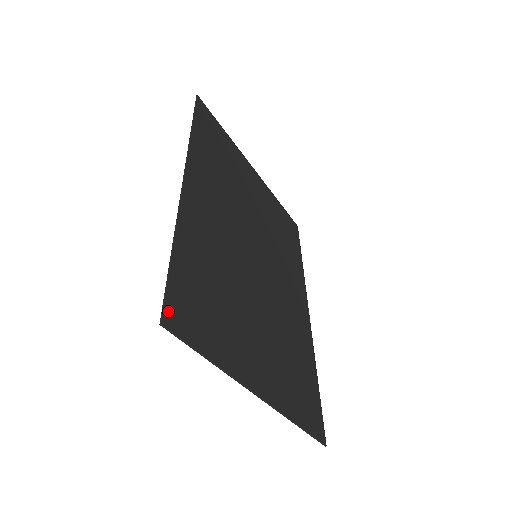
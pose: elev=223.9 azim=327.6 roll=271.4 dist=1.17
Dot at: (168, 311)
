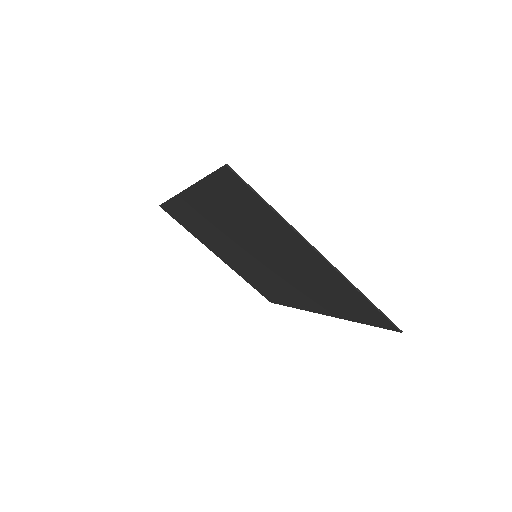
Dot at: (225, 170)
